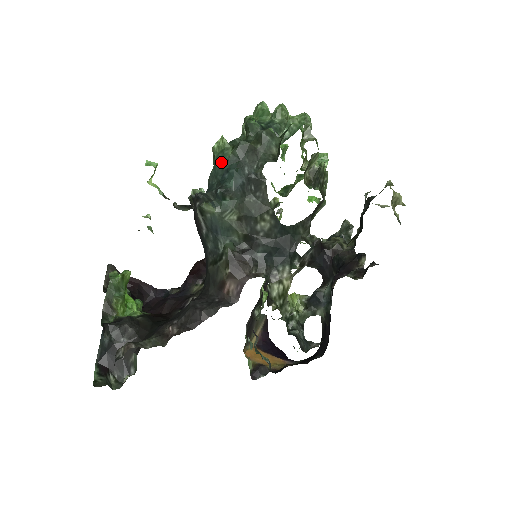
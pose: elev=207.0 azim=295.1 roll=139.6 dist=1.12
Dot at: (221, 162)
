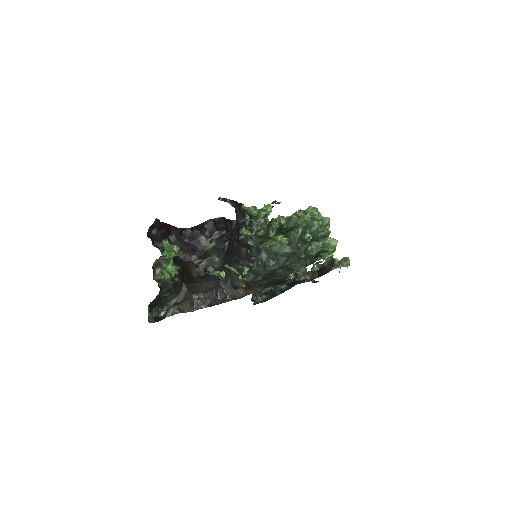
Dot at: (277, 252)
